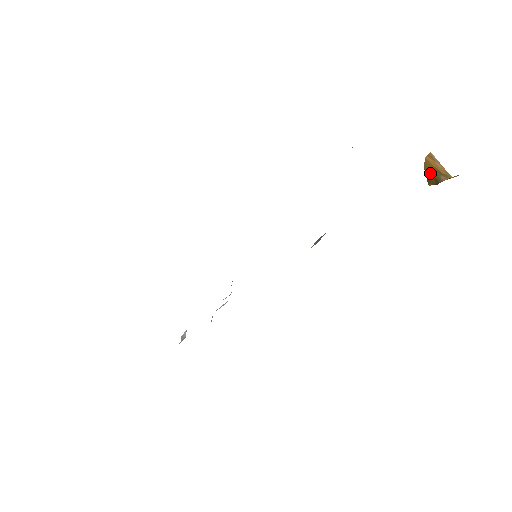
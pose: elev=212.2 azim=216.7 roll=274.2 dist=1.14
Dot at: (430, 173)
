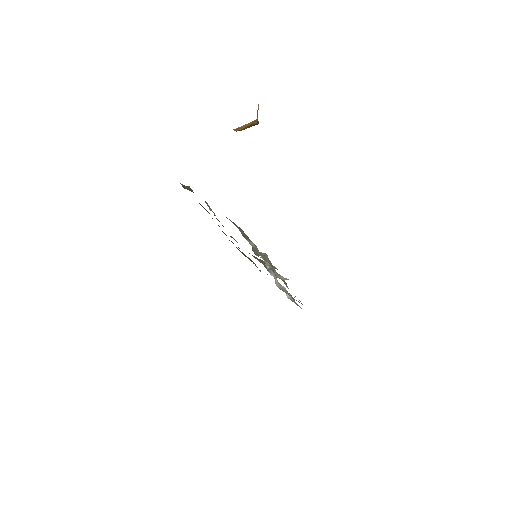
Dot at: occluded
